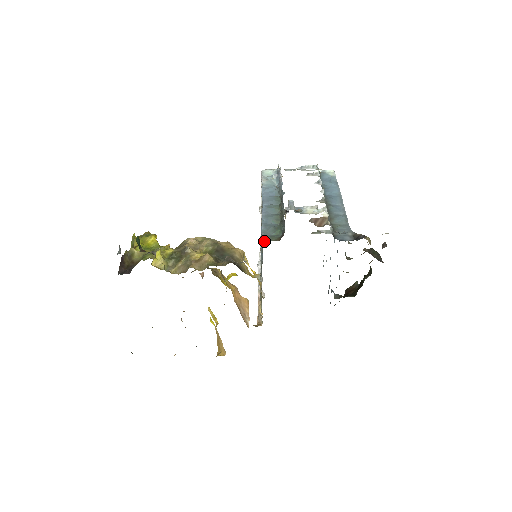
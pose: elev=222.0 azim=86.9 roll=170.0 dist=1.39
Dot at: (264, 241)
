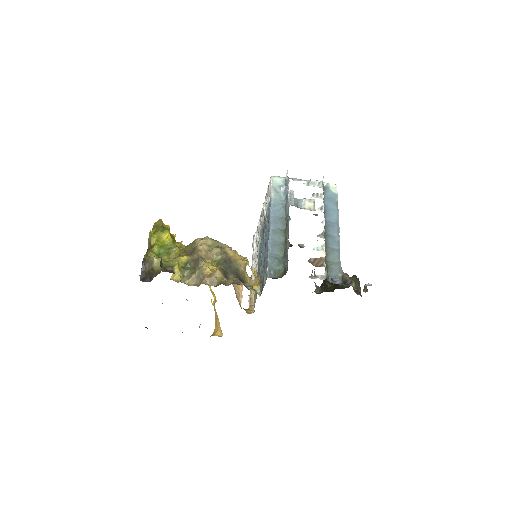
Dot at: (269, 277)
